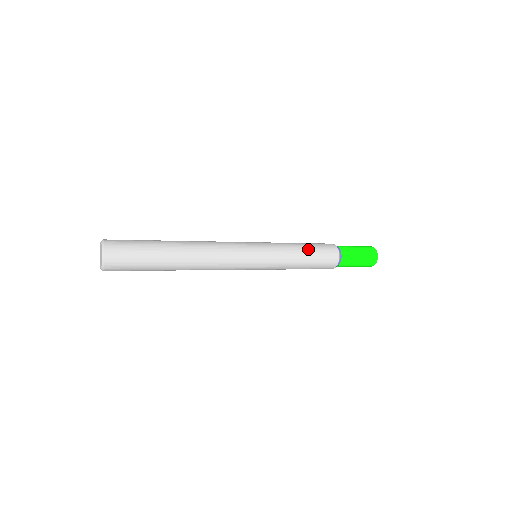
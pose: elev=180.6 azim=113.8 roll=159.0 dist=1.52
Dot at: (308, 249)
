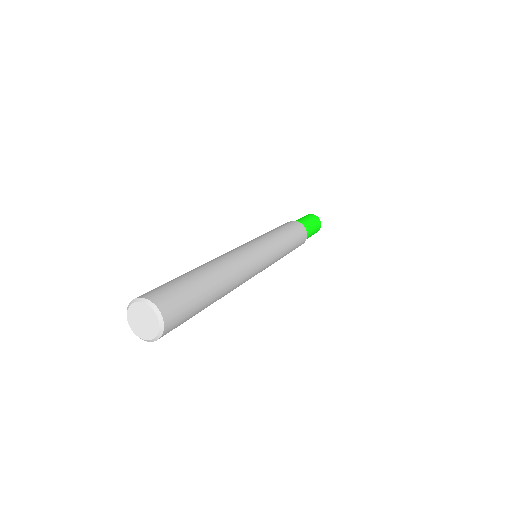
Dot at: (294, 241)
